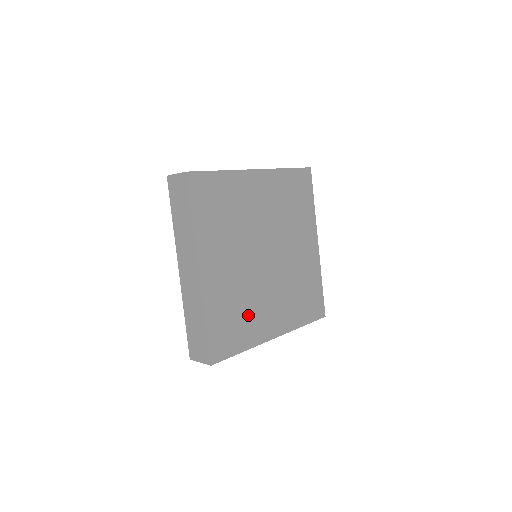
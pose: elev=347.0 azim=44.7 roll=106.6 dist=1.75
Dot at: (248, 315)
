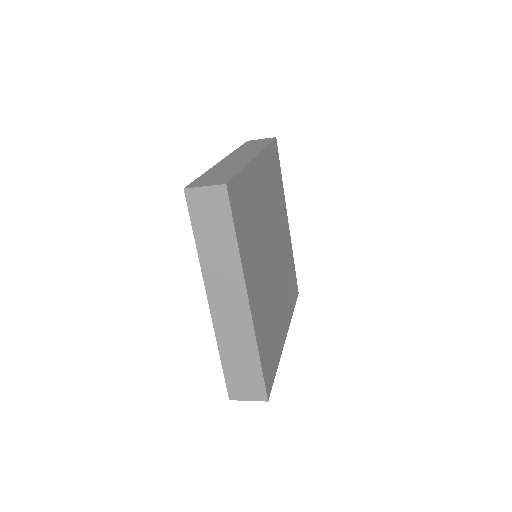
Dot at: (274, 328)
